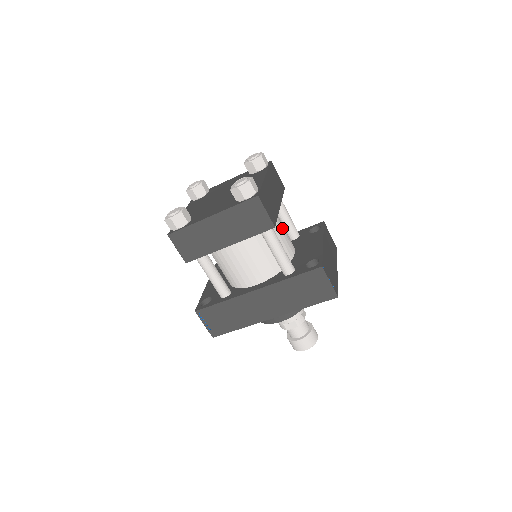
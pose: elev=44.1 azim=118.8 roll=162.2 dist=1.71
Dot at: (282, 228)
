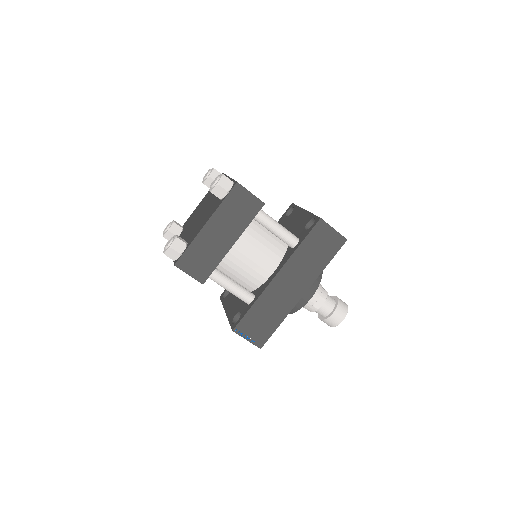
Dot at: occluded
